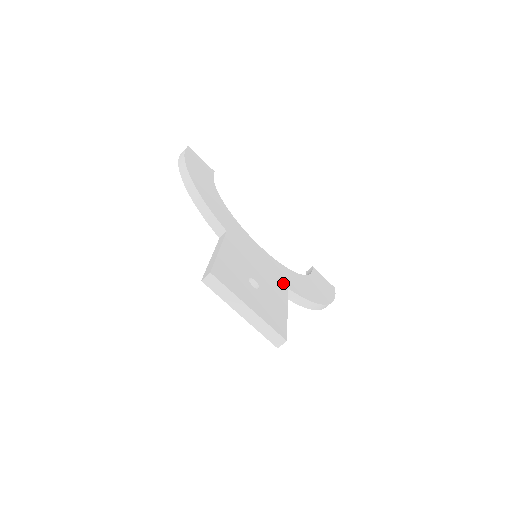
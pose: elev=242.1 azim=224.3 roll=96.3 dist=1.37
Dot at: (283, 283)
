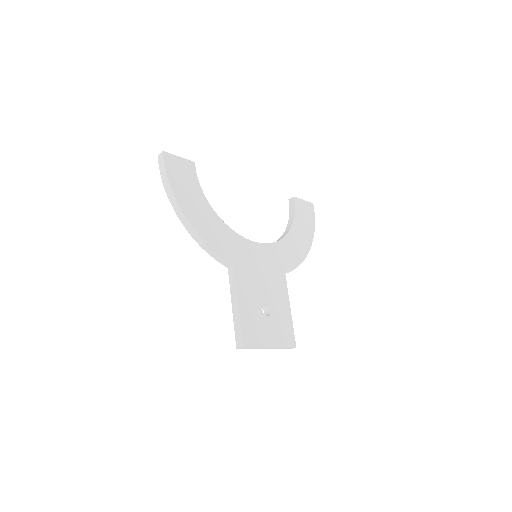
Dot at: (281, 272)
